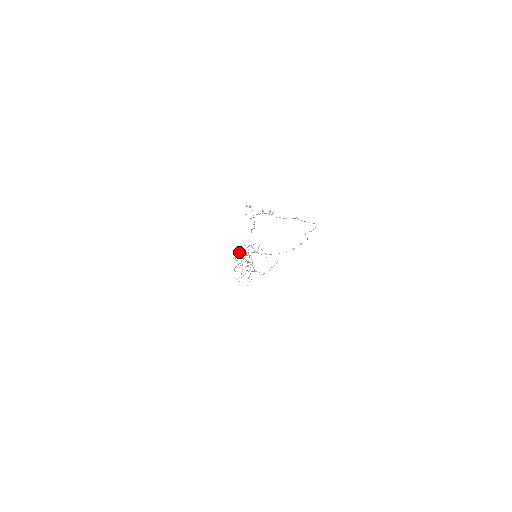
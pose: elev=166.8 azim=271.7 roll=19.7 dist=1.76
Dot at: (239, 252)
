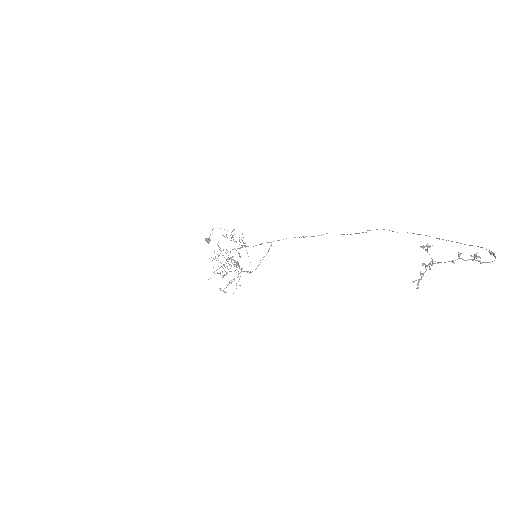
Dot at: (219, 249)
